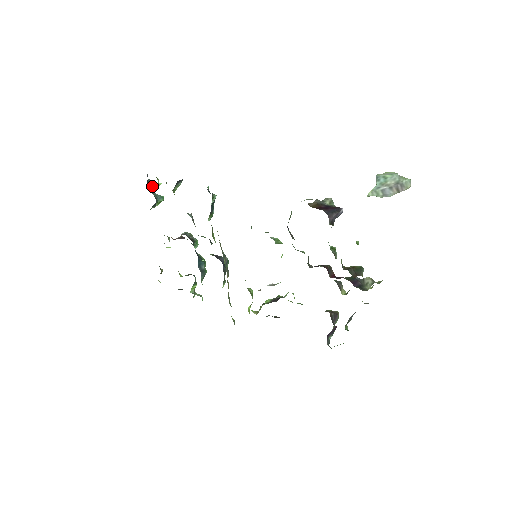
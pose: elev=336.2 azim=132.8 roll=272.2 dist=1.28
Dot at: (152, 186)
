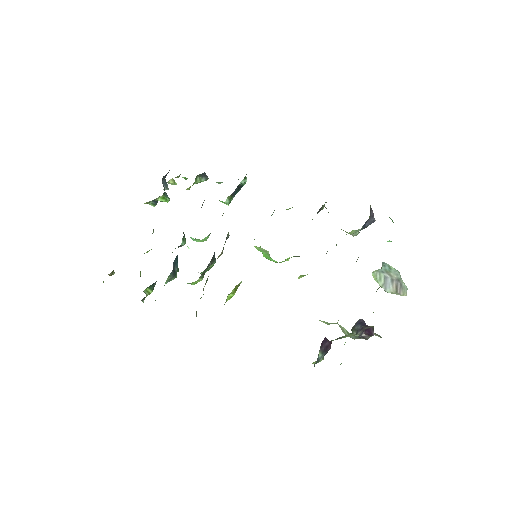
Dot at: (165, 185)
